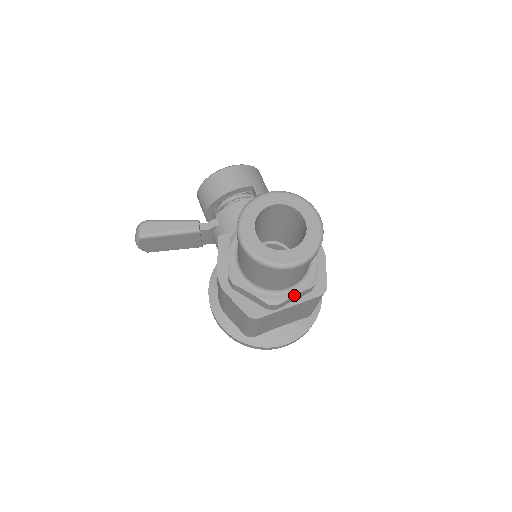
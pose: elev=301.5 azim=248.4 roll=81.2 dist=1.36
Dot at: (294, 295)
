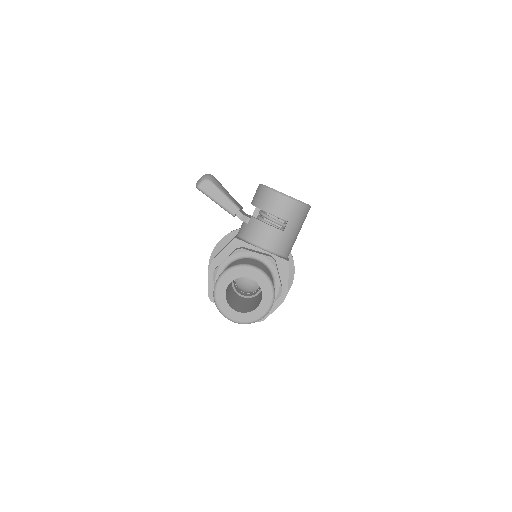
Dot at: occluded
